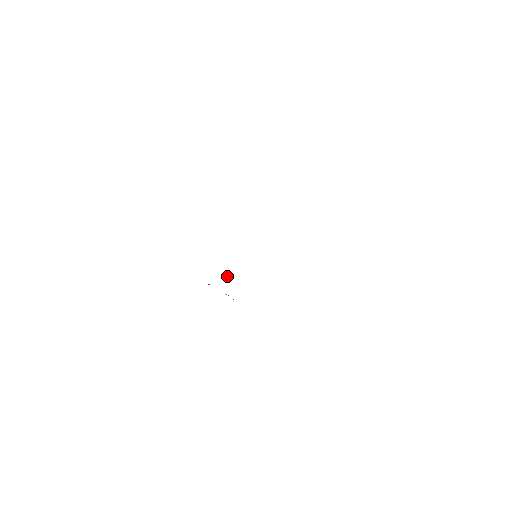
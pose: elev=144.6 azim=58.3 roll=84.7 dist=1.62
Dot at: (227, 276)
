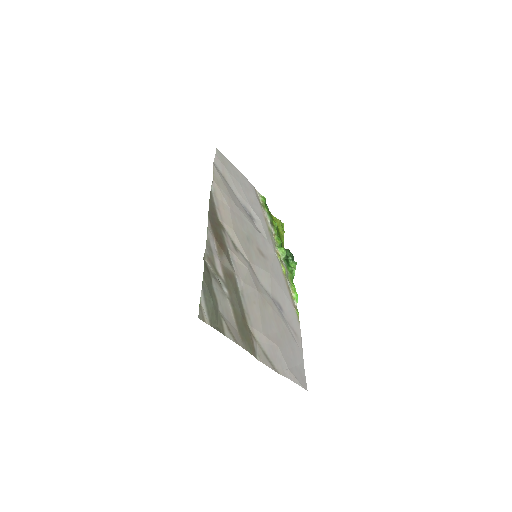
Dot at: (283, 251)
